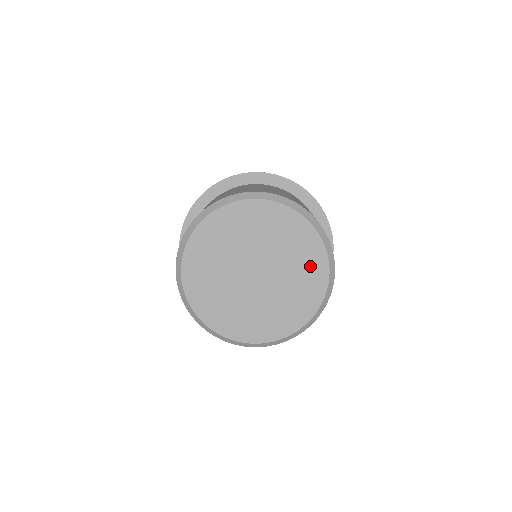
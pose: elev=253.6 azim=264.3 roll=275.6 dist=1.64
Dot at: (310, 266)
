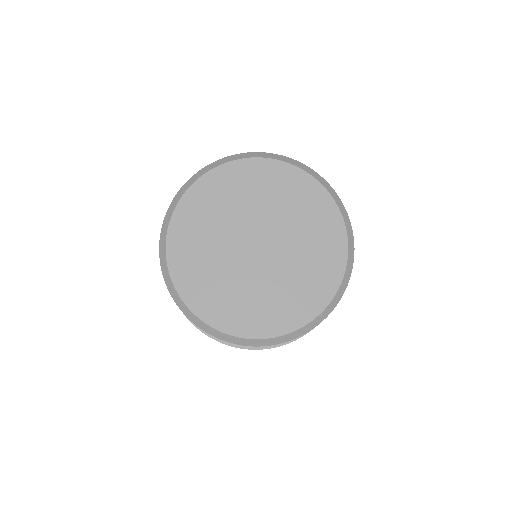
Dot at: (304, 199)
